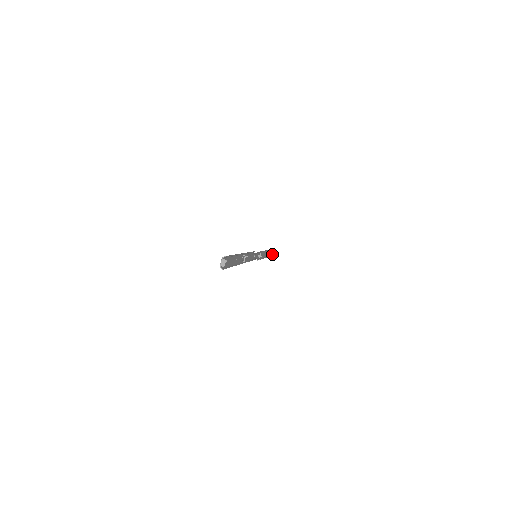
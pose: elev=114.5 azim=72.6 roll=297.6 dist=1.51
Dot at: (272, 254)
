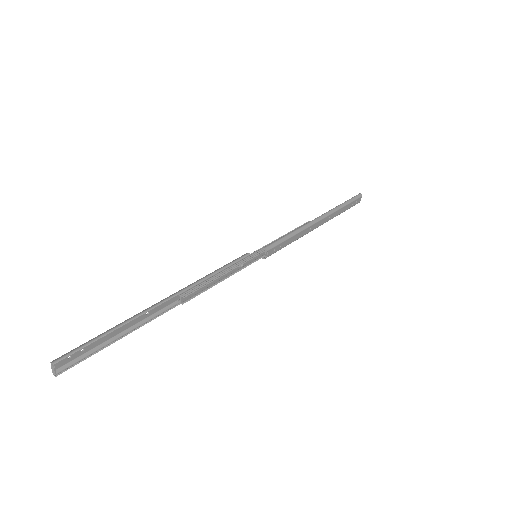
Dot at: (352, 205)
